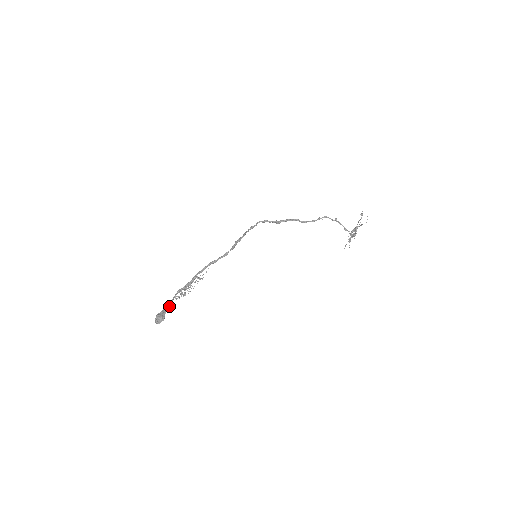
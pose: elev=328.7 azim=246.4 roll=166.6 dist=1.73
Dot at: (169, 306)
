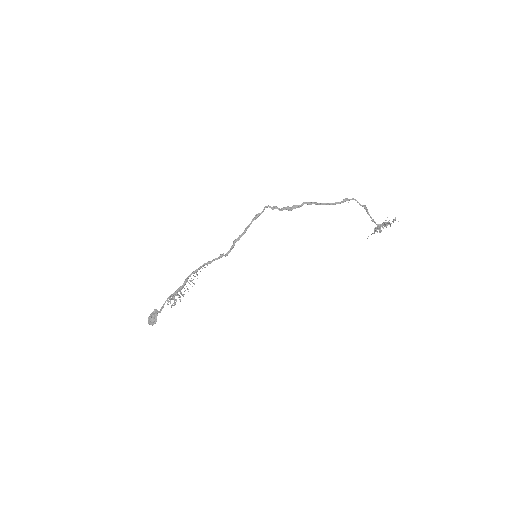
Dot at: (160, 311)
